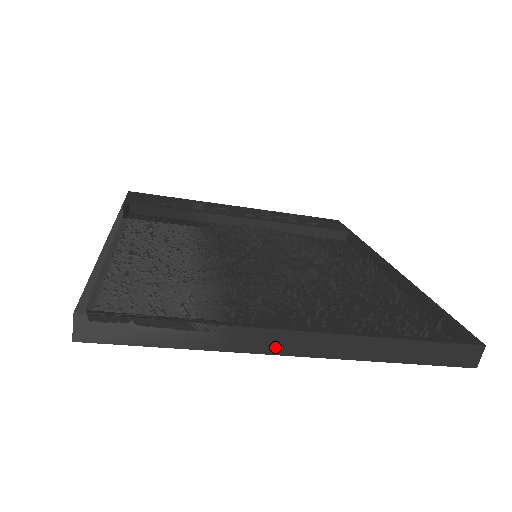
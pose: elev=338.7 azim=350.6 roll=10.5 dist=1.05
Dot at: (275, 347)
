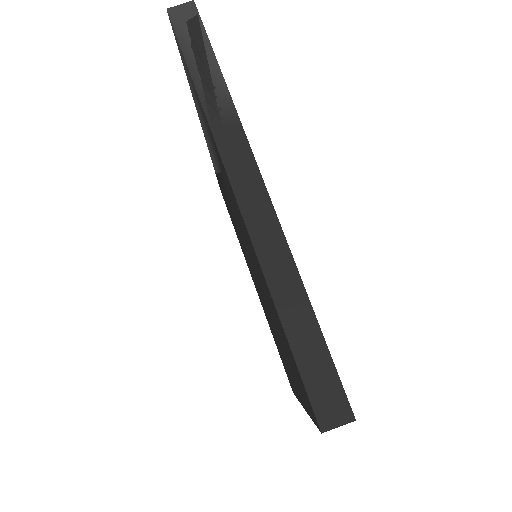
Dot at: (236, 169)
